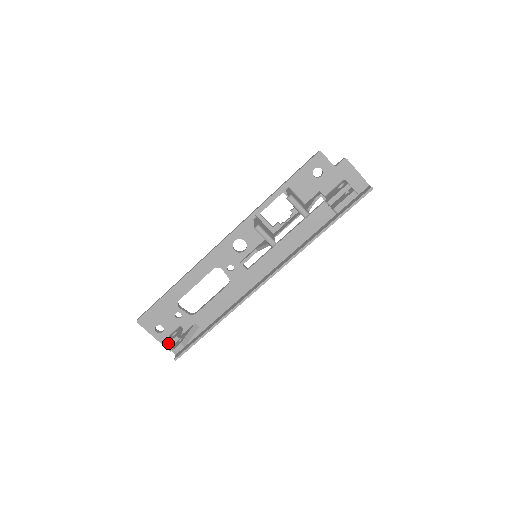
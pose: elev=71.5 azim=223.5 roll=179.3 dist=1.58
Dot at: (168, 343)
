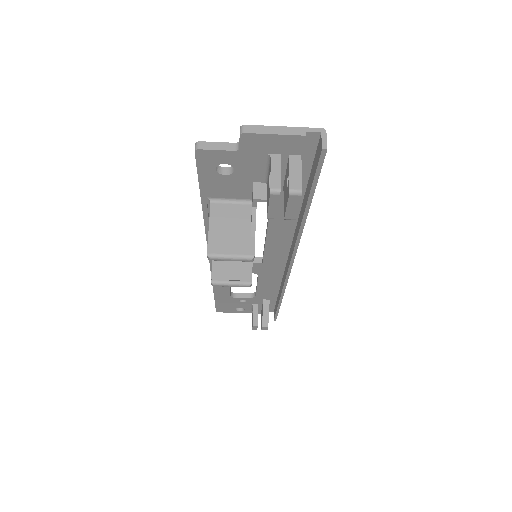
Dot at: (252, 329)
